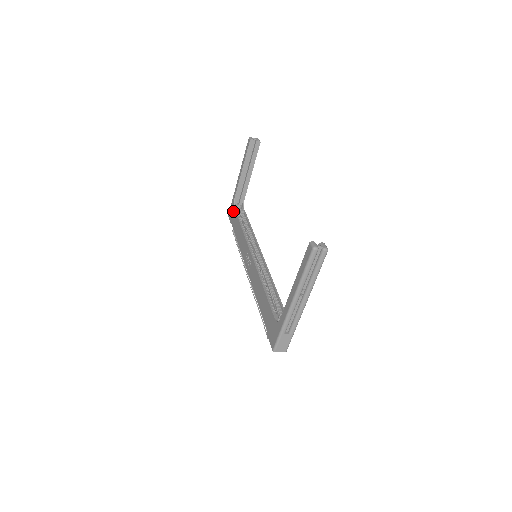
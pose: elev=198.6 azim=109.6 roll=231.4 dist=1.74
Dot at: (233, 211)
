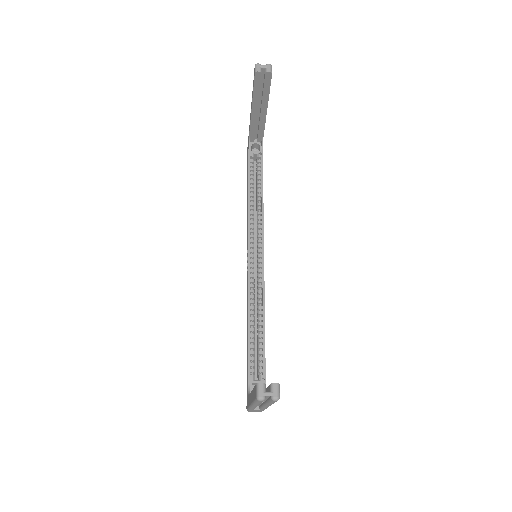
Dot at: (248, 154)
